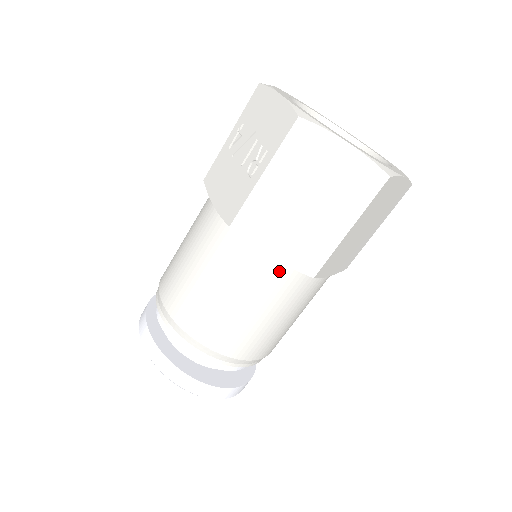
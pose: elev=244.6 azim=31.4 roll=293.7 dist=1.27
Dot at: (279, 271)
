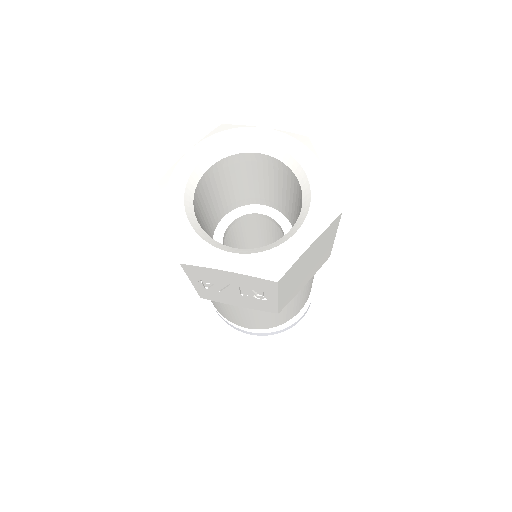
Dot at: occluded
